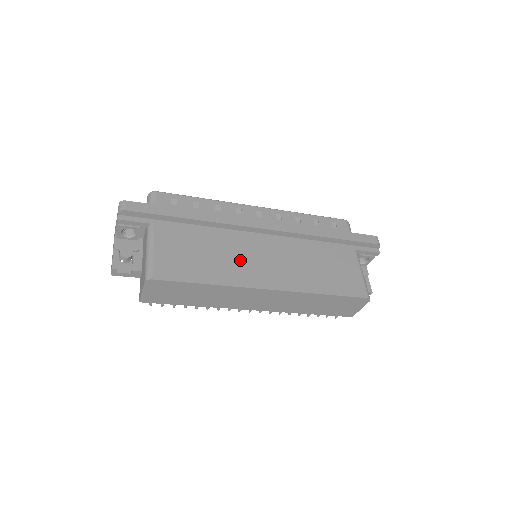
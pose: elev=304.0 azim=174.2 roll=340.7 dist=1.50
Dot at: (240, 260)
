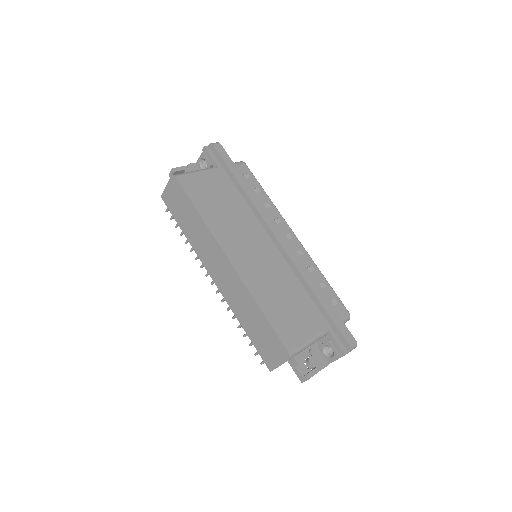
Dot at: (237, 232)
